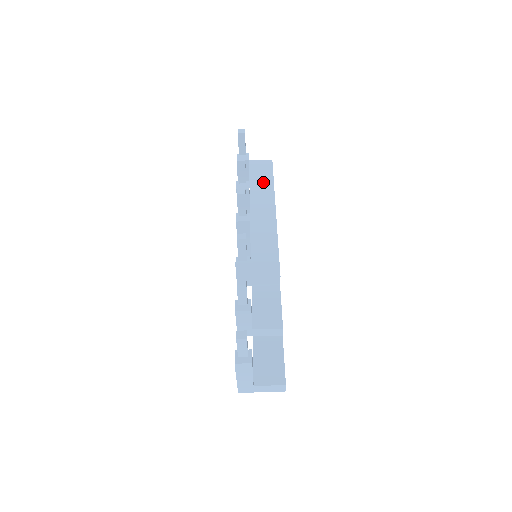
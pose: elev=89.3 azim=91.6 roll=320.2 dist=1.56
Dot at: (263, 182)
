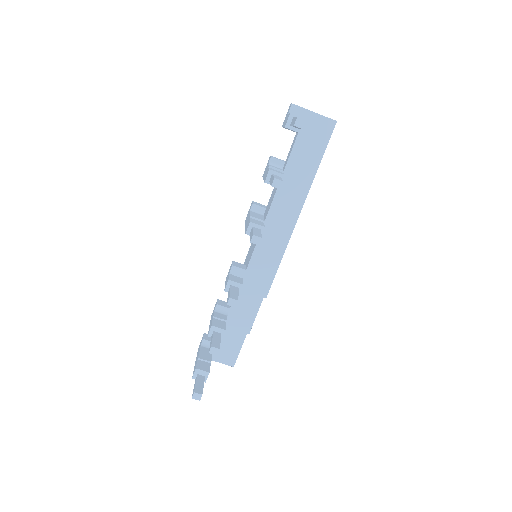
Dot at: (306, 161)
